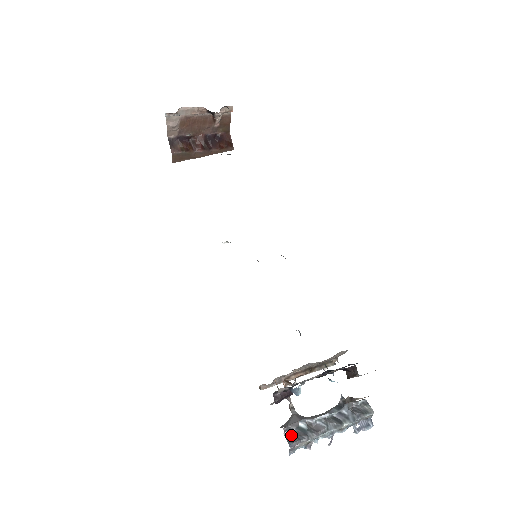
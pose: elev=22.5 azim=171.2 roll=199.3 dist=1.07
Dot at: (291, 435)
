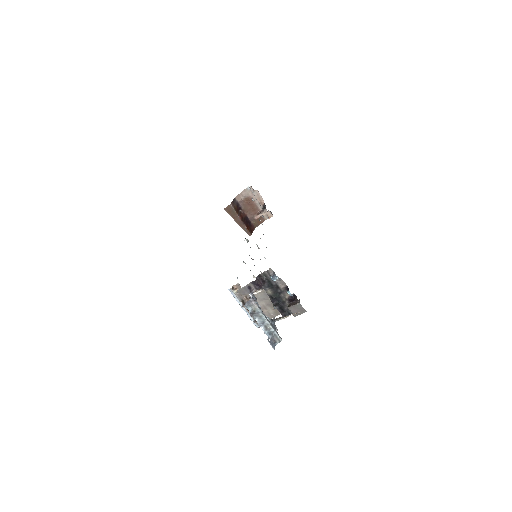
Dot at: occluded
